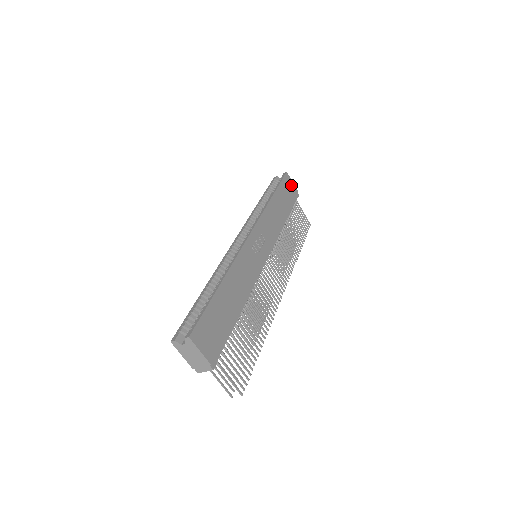
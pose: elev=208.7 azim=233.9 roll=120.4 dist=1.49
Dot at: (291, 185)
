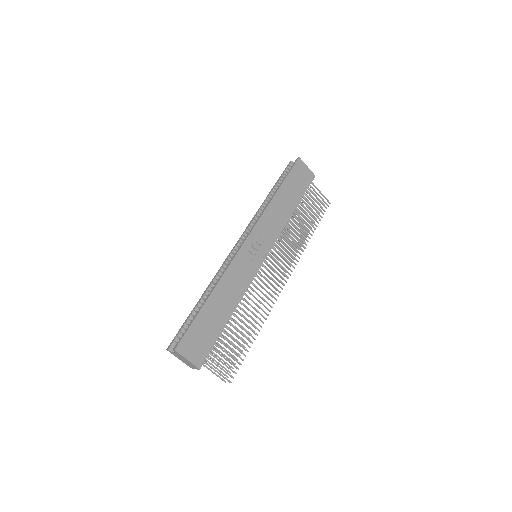
Dot at: (304, 170)
